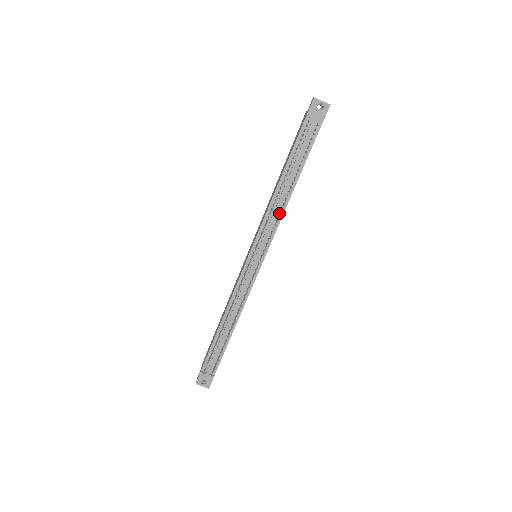
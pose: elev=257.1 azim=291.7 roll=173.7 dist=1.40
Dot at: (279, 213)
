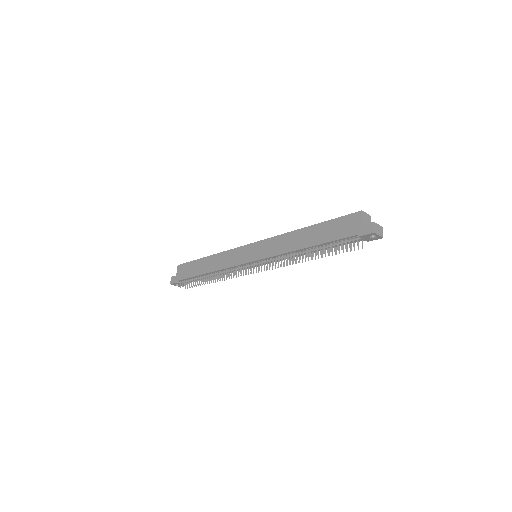
Dot at: (292, 256)
